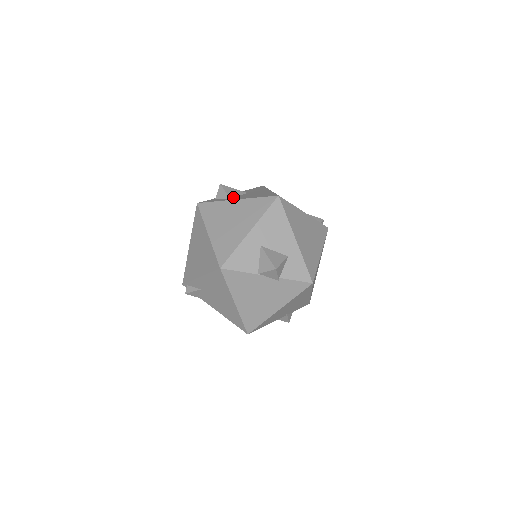
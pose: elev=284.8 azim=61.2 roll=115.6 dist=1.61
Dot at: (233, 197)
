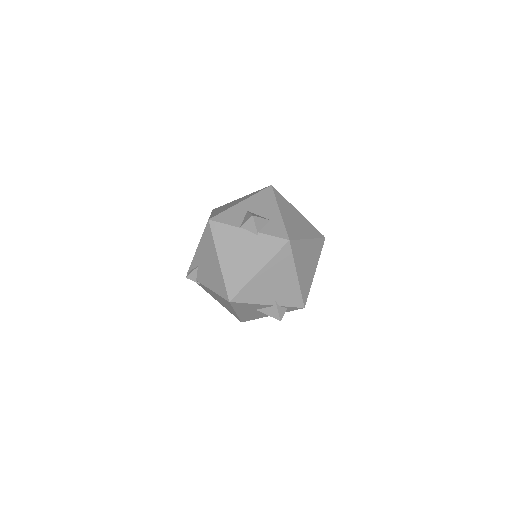
Dot at: occluded
